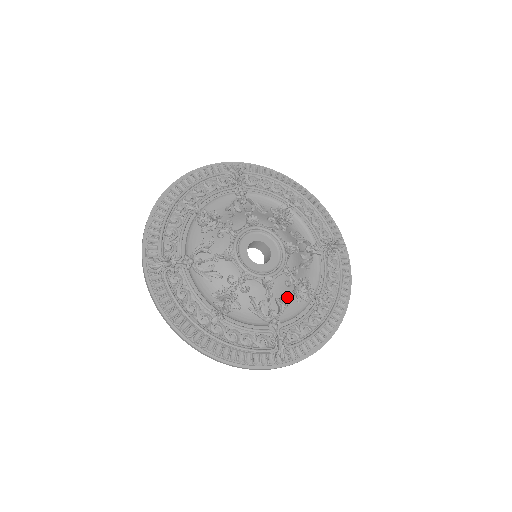
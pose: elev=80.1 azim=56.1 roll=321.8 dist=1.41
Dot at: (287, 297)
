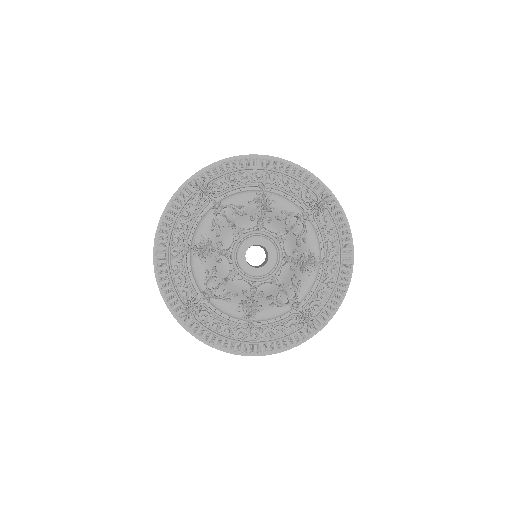
Dot at: (235, 298)
